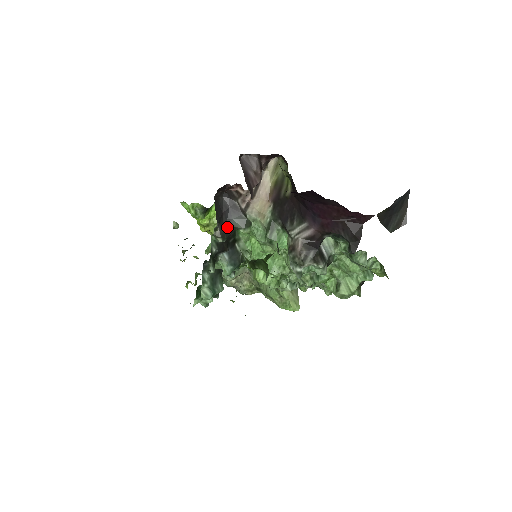
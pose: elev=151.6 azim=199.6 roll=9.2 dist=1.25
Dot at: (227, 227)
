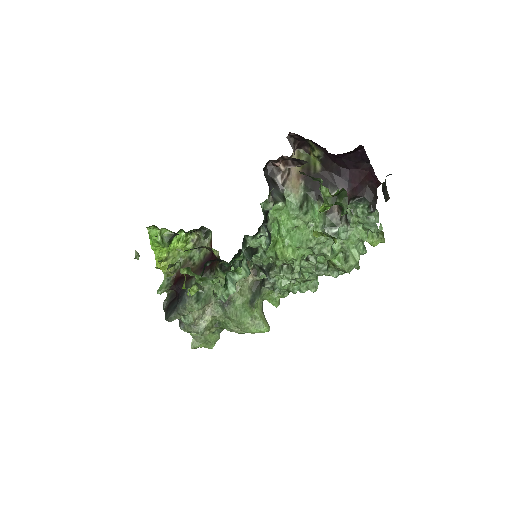
Dot at: occluded
